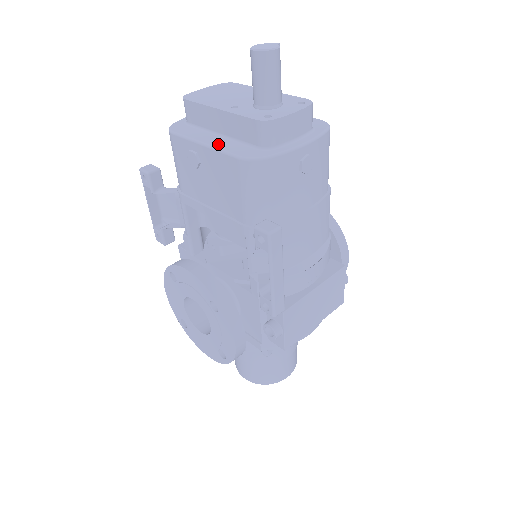
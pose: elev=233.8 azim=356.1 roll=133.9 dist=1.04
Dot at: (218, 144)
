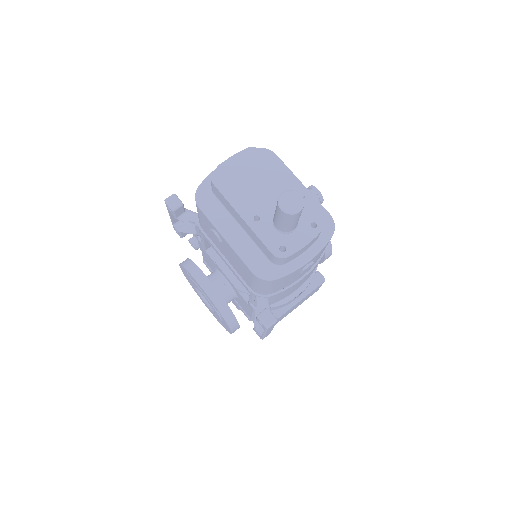
Dot at: (238, 245)
